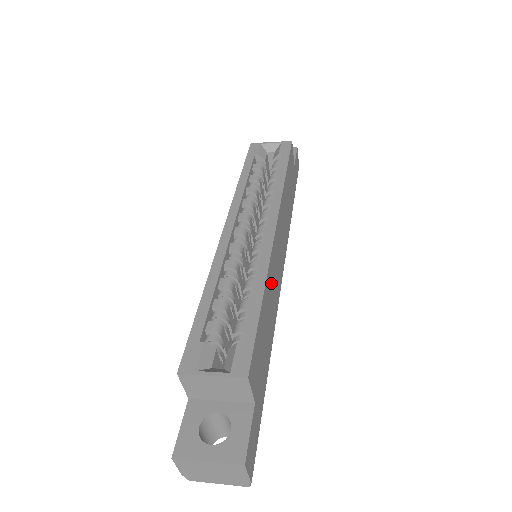
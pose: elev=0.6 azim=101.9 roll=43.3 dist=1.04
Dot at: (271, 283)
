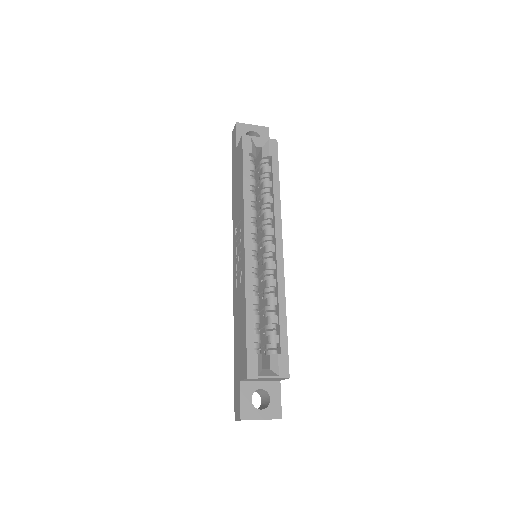
Dot at: occluded
